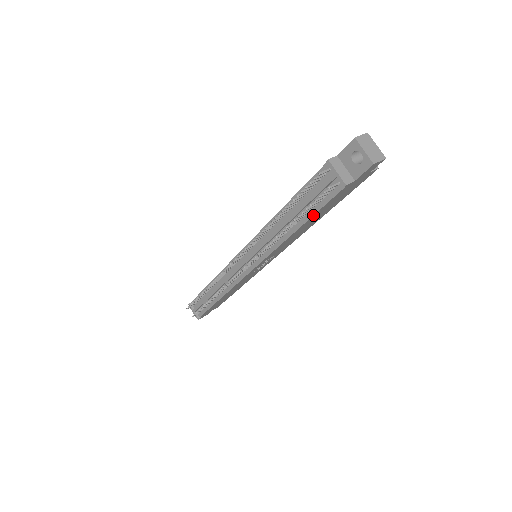
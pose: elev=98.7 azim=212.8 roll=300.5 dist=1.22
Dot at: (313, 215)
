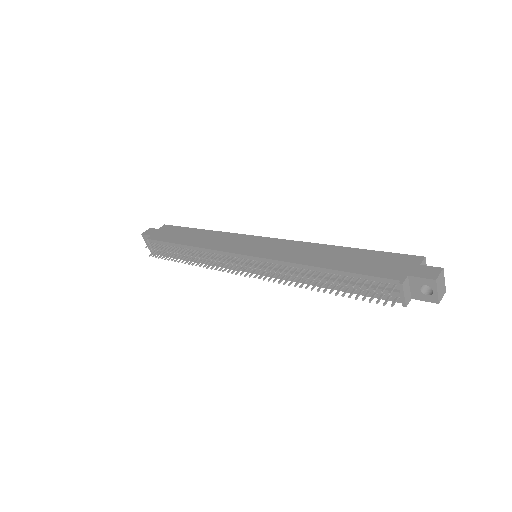
Dot at: (354, 293)
